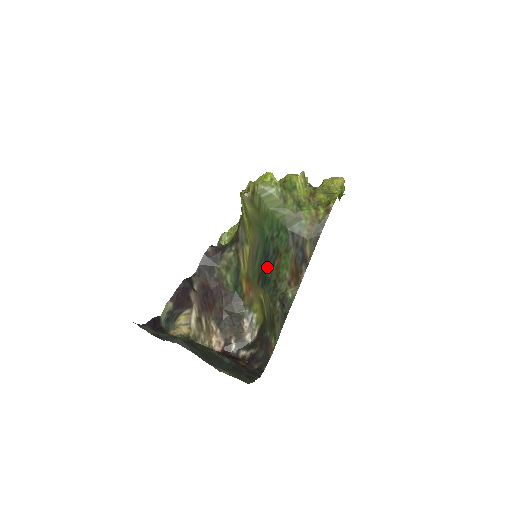
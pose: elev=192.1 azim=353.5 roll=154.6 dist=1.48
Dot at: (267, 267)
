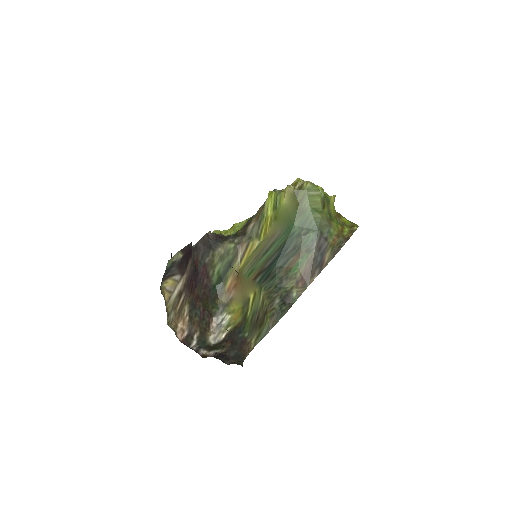
Dot at: (278, 263)
